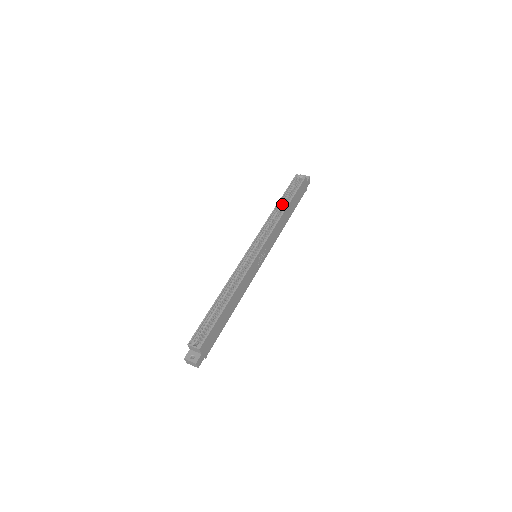
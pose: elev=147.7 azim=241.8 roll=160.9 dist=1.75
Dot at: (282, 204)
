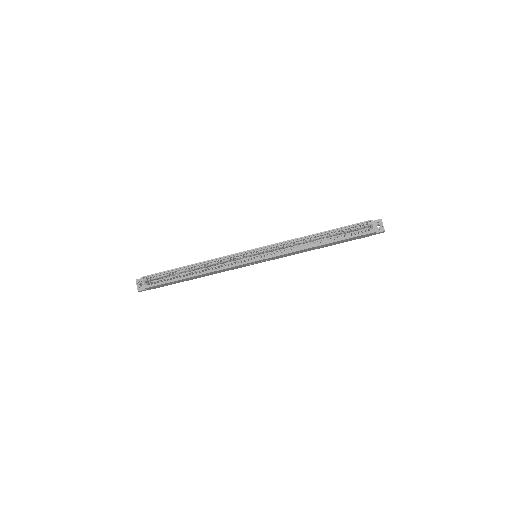
Dot at: (323, 236)
